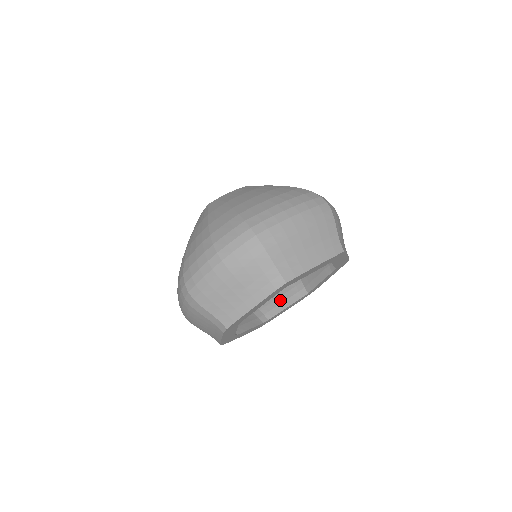
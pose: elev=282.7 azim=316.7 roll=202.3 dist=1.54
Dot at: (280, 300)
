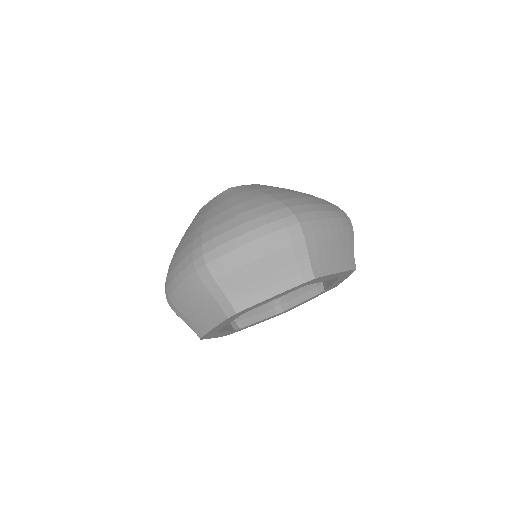
Dot at: (254, 312)
